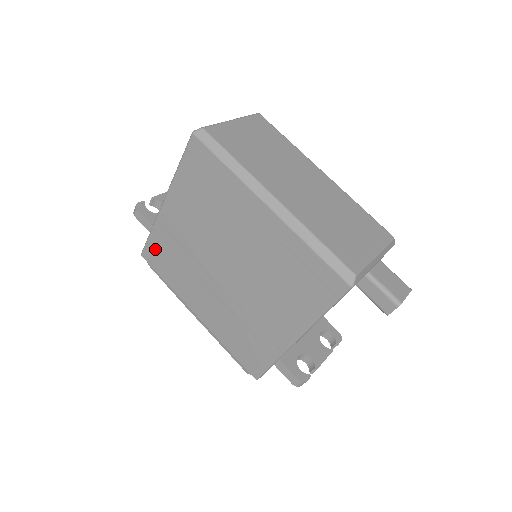
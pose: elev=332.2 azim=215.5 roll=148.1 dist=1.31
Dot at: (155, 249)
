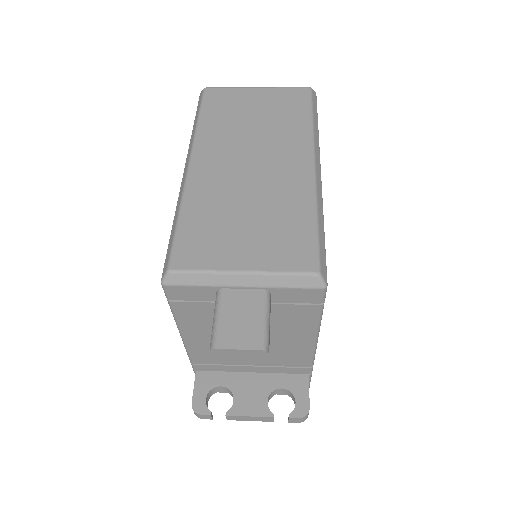
Dot at: occluded
